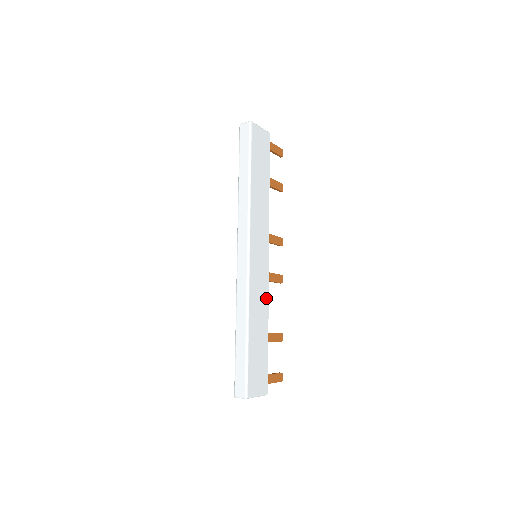
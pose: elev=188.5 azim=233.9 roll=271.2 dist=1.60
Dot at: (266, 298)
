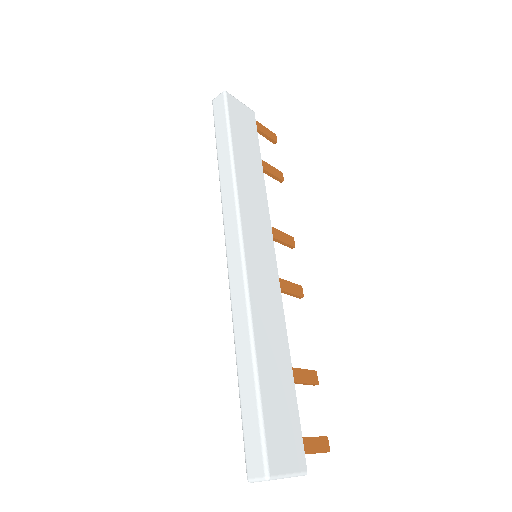
Dot at: (280, 314)
